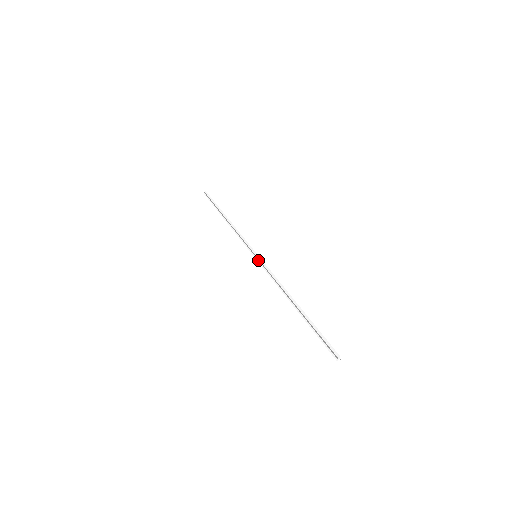
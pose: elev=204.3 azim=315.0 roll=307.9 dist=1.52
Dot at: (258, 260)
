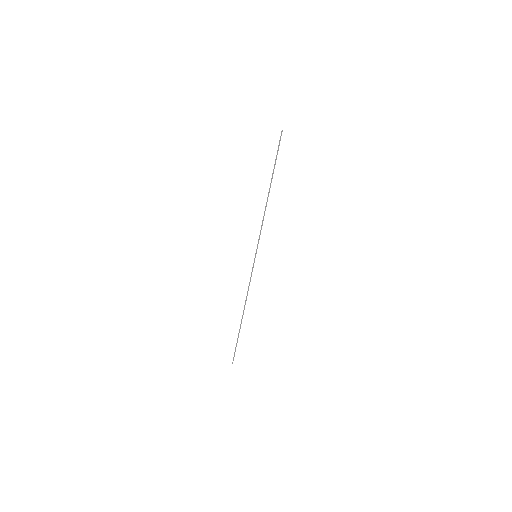
Dot at: (254, 261)
